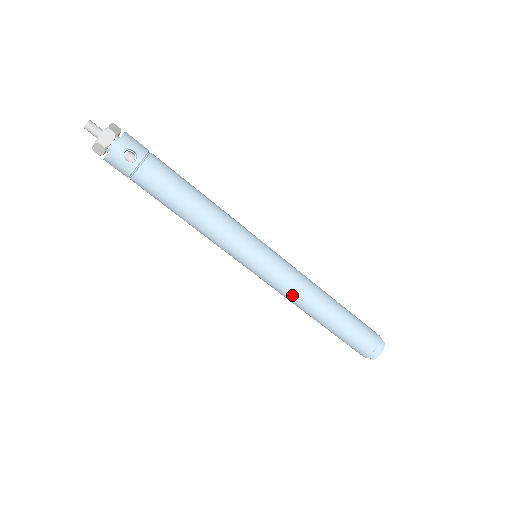
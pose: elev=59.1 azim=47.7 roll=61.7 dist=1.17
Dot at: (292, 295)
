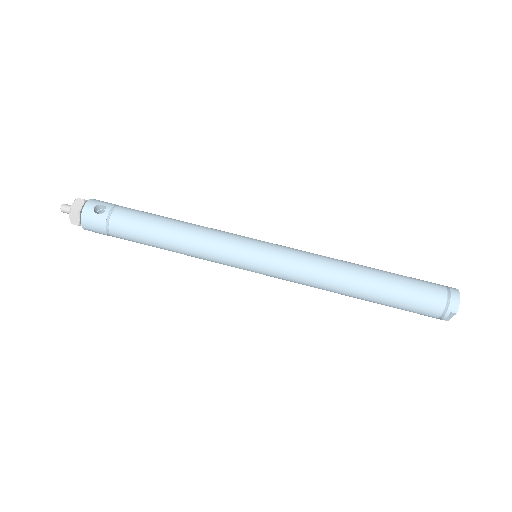
Dot at: (311, 273)
